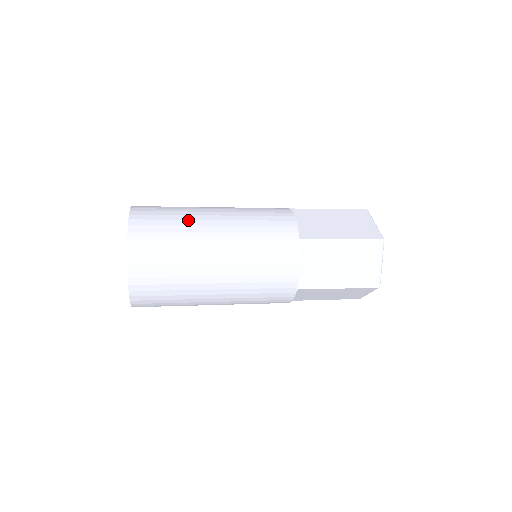
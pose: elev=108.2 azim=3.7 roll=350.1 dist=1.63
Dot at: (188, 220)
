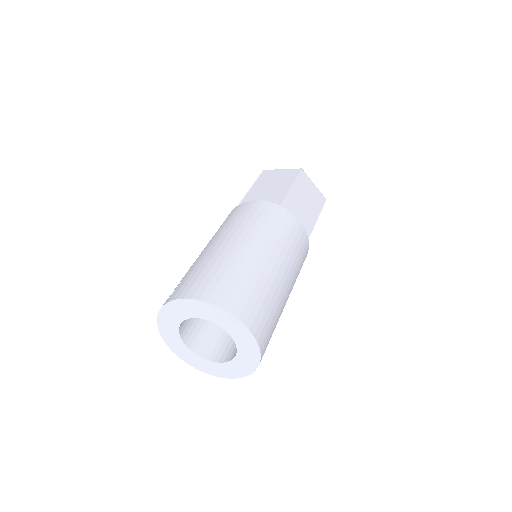
Dot at: (271, 287)
